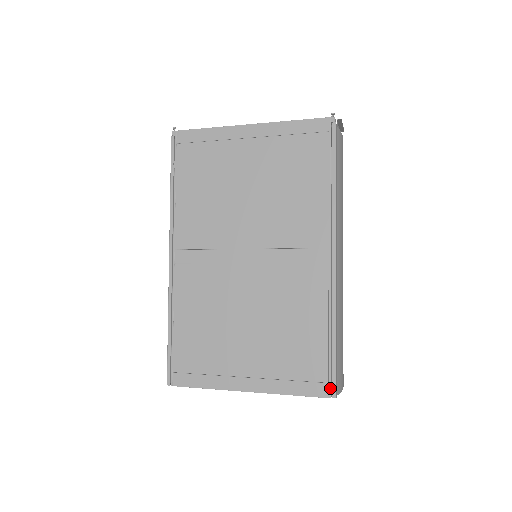
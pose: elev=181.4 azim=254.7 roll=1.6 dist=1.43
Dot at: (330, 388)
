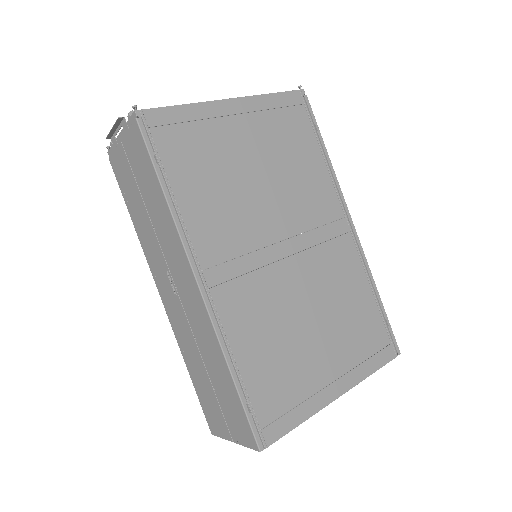
Dot at: (394, 347)
